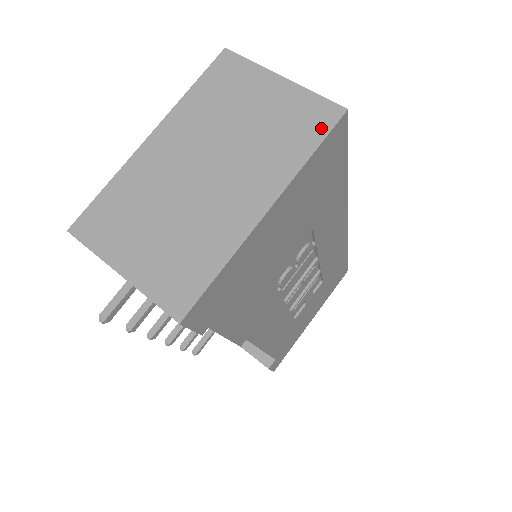
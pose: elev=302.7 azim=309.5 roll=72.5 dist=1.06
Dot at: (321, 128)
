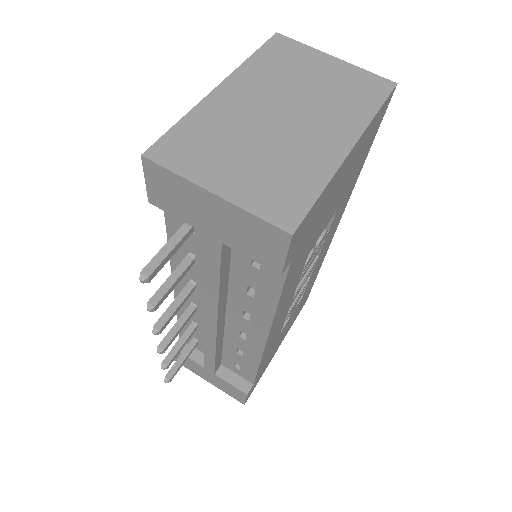
Dot at: (380, 93)
